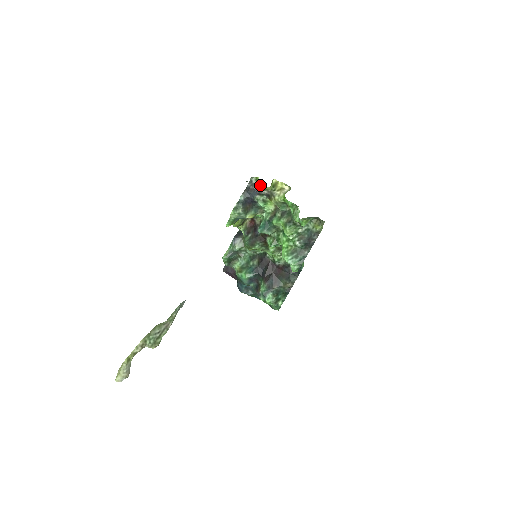
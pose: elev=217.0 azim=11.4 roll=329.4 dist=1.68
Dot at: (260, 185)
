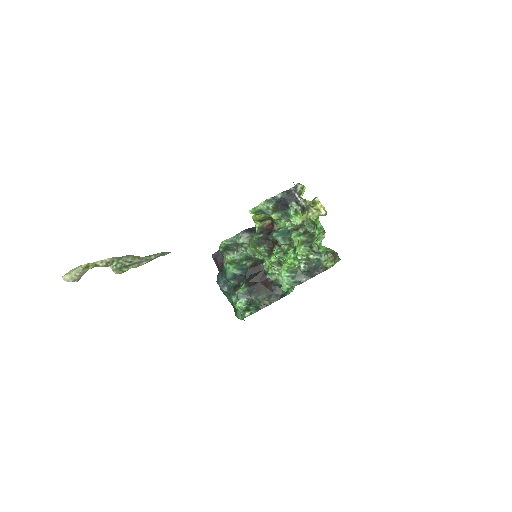
Dot at: occluded
